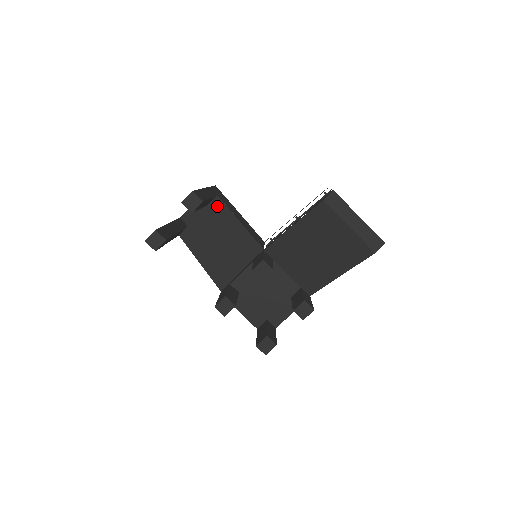
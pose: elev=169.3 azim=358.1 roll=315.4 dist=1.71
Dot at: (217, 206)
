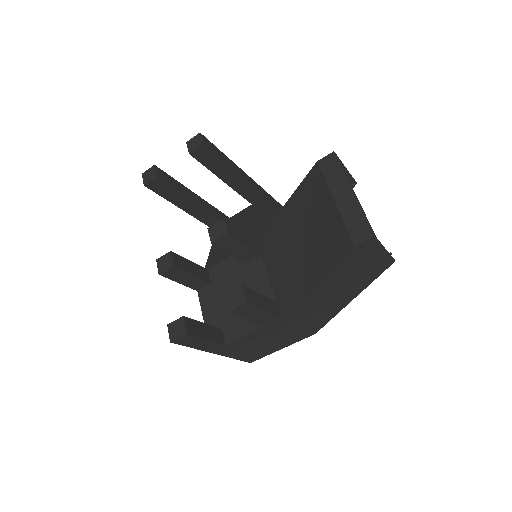
Dot at: (261, 208)
